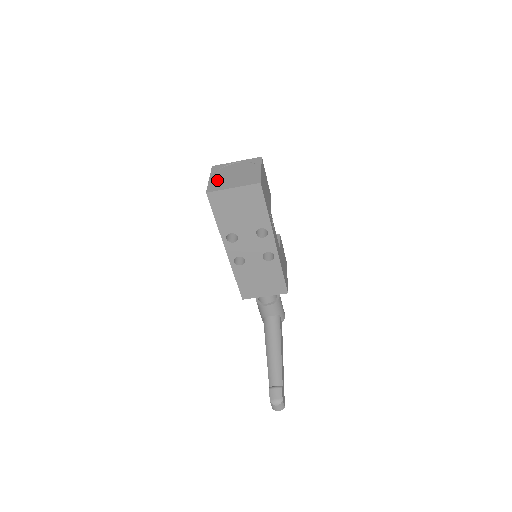
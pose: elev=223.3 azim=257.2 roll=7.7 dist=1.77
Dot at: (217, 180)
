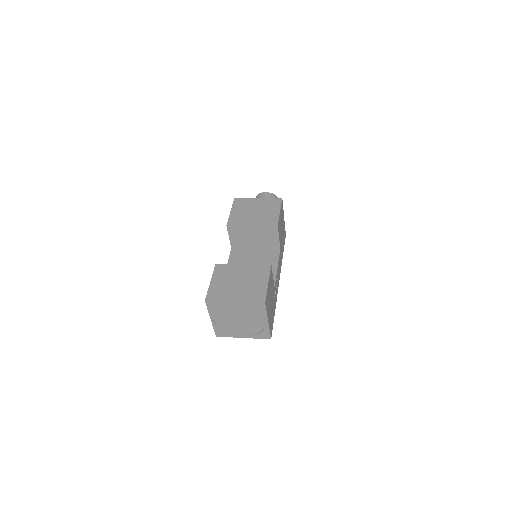
Dot at: (221, 323)
